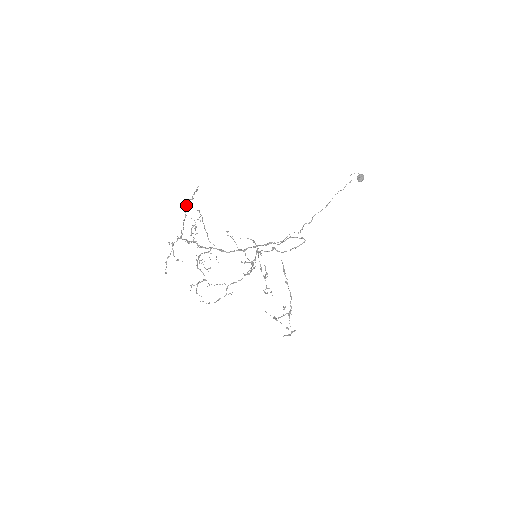
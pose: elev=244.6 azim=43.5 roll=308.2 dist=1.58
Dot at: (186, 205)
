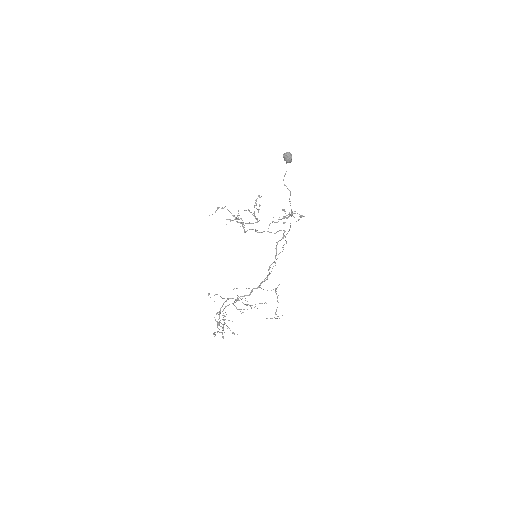
Dot at: occluded
